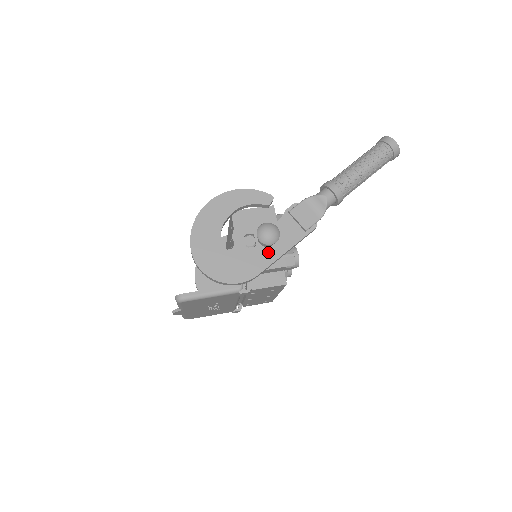
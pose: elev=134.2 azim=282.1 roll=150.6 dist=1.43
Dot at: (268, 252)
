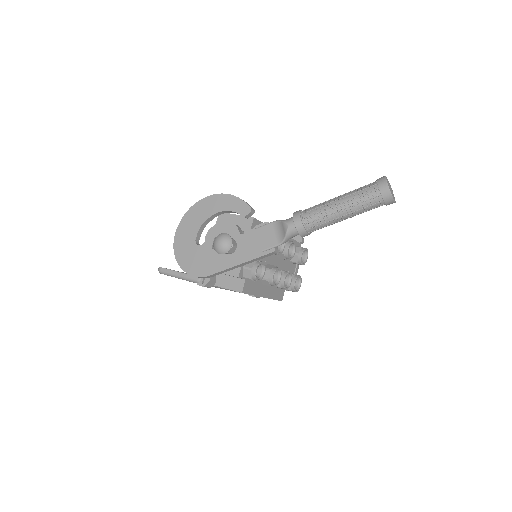
Dot at: (225, 259)
